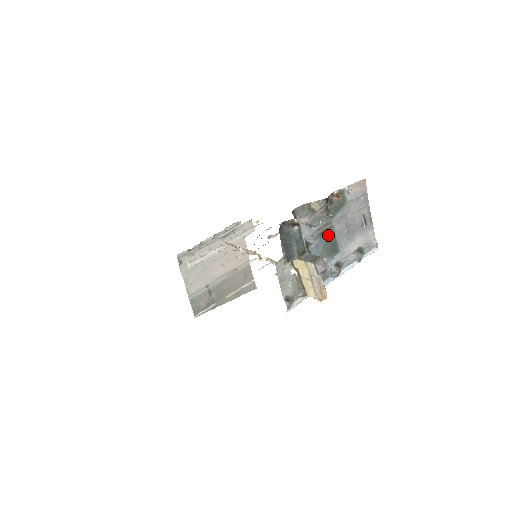
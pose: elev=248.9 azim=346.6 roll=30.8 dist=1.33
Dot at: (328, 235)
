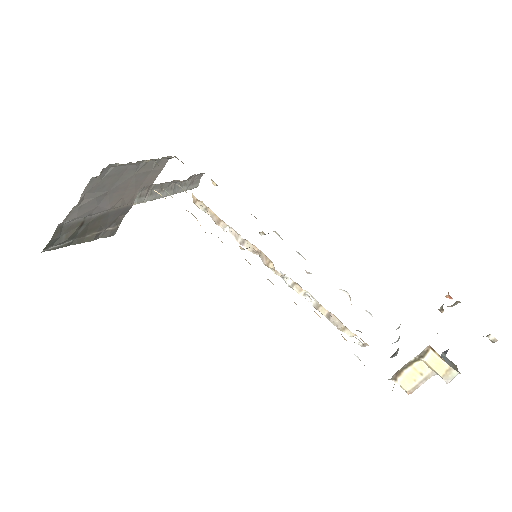
Dot at: occluded
